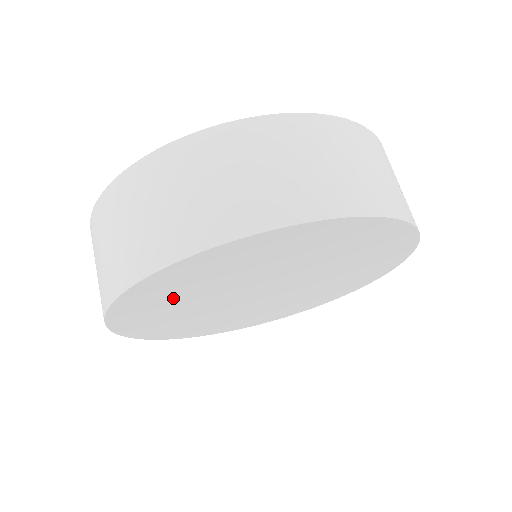
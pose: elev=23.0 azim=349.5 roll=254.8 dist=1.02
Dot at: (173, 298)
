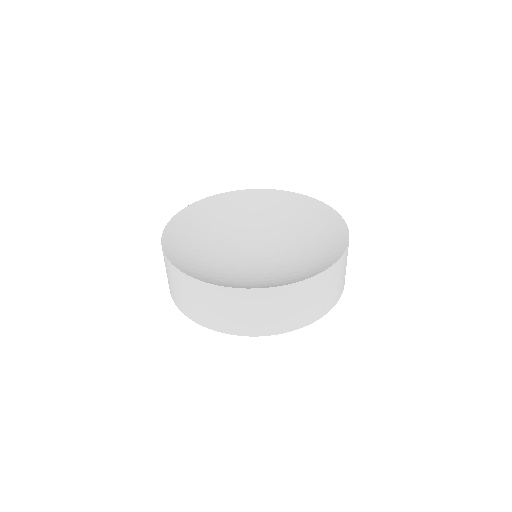
Dot at: occluded
